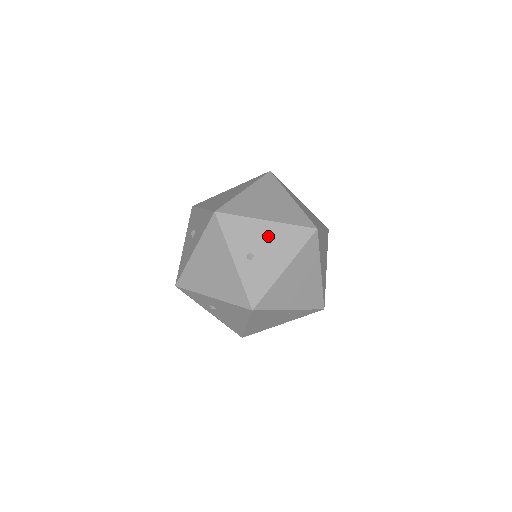
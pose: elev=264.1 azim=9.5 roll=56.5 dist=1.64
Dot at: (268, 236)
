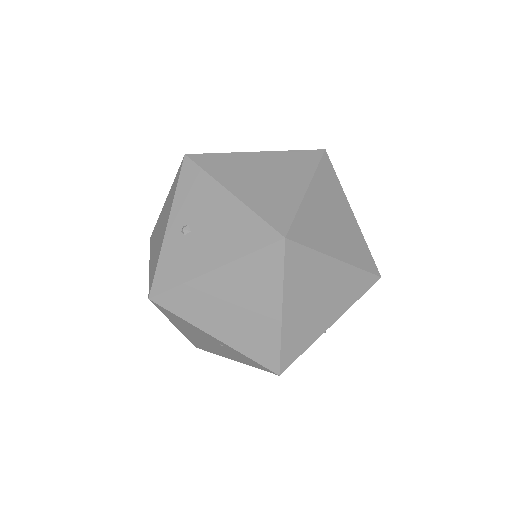
Dot at: (220, 214)
